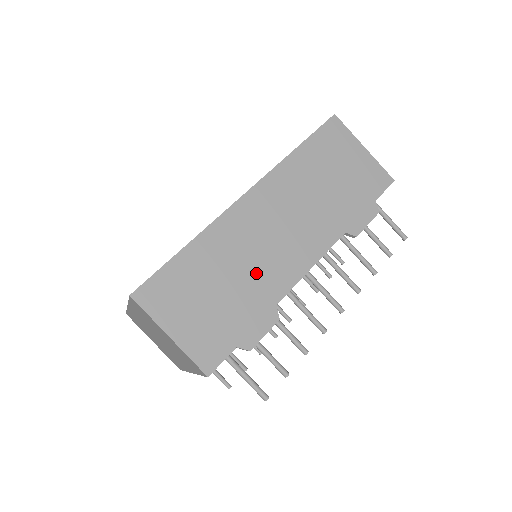
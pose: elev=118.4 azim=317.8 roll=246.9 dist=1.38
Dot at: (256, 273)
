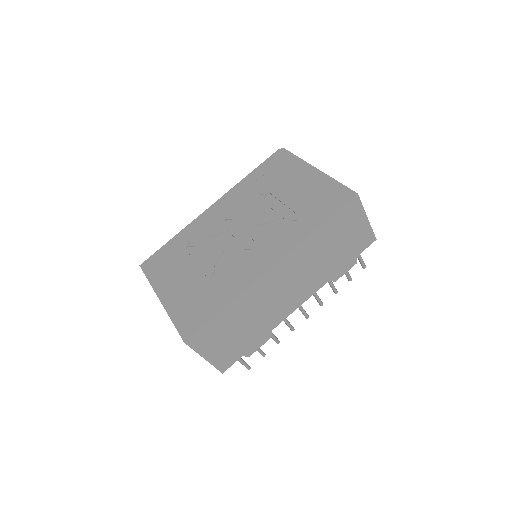
Dot at: (265, 315)
